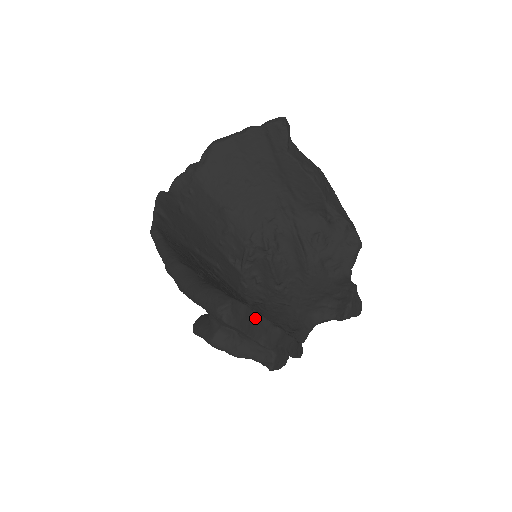
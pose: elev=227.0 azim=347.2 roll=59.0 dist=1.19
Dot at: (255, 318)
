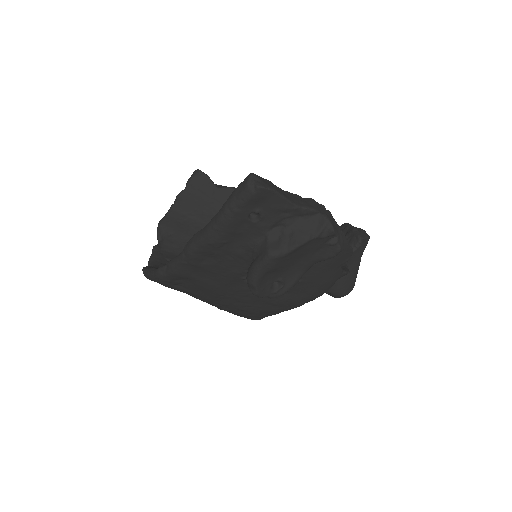
Dot at: (283, 191)
